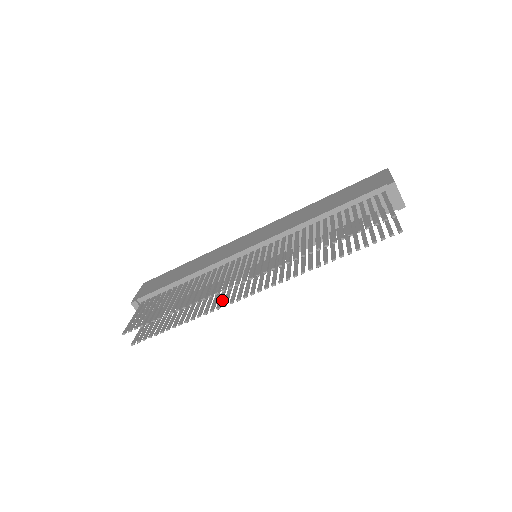
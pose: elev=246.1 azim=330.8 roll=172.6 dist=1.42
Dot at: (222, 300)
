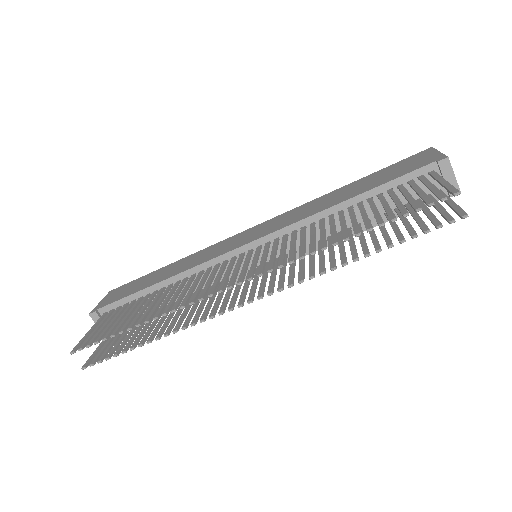
Dot at: (208, 310)
